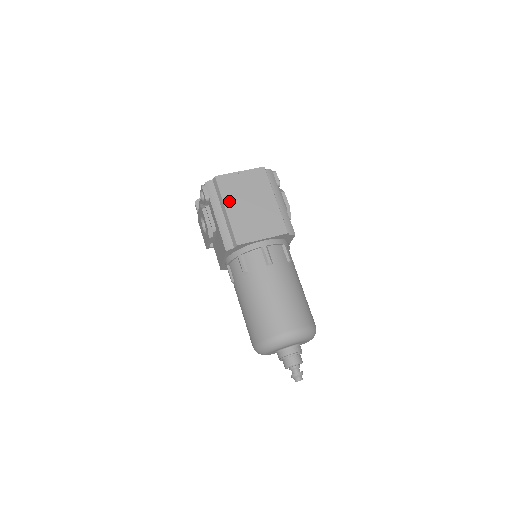
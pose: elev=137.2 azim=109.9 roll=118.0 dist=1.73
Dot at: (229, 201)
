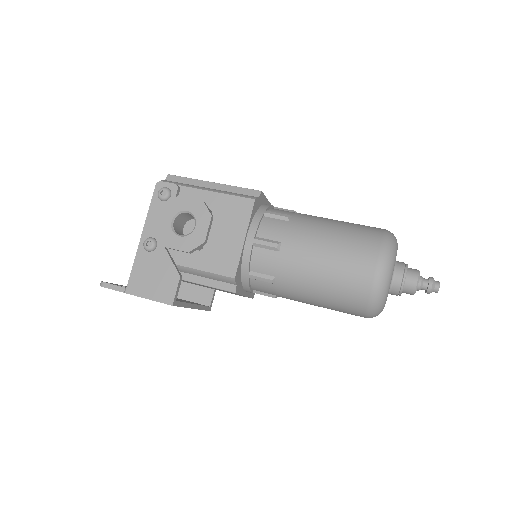
Dot at: occluded
